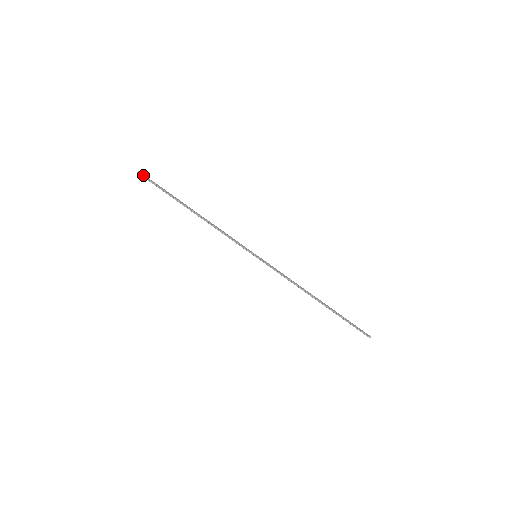
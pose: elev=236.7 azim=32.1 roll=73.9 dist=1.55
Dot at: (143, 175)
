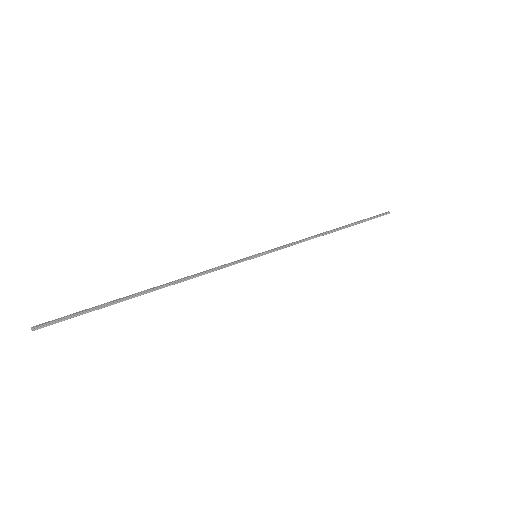
Dot at: (44, 324)
